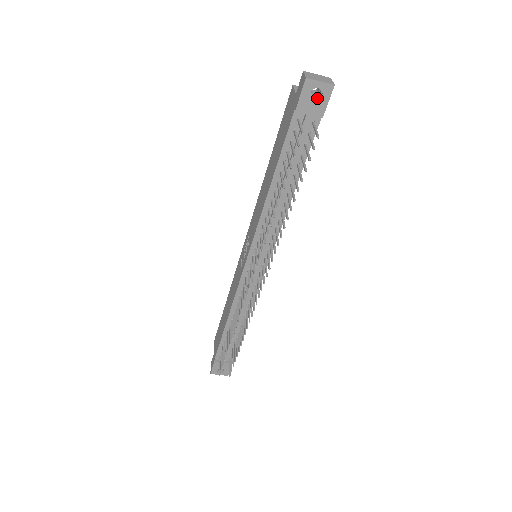
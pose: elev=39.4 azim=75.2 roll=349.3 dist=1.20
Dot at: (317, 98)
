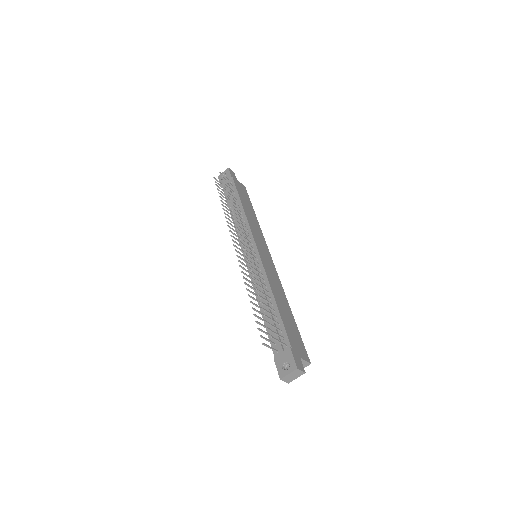
Dot at: (226, 176)
